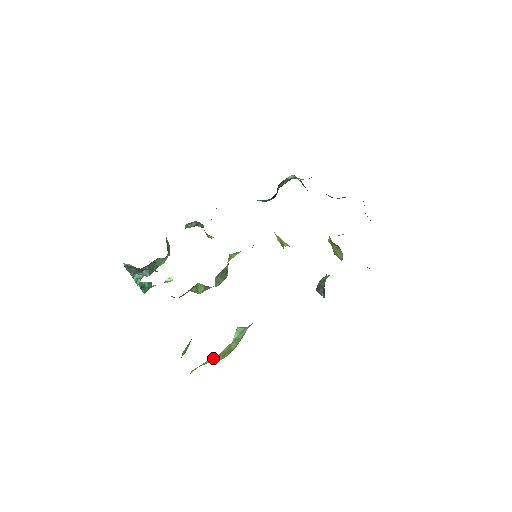
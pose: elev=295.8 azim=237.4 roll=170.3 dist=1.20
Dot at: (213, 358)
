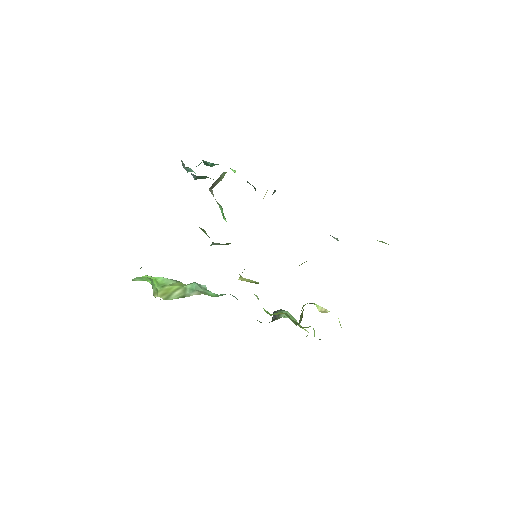
Dot at: (167, 280)
